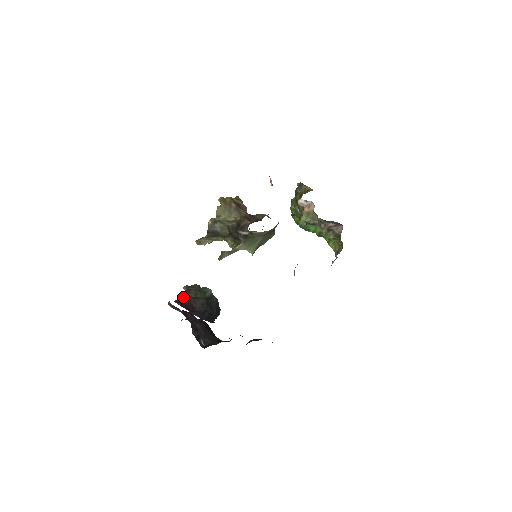
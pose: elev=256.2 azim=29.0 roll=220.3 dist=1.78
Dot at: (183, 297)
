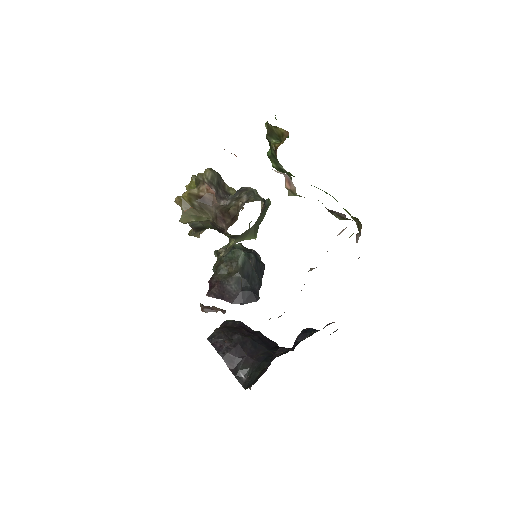
Dot at: (214, 281)
